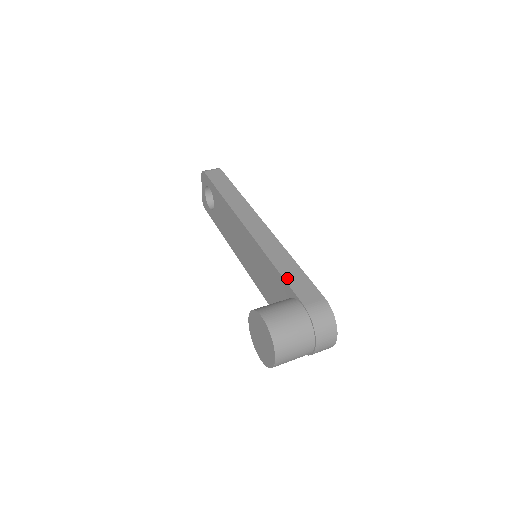
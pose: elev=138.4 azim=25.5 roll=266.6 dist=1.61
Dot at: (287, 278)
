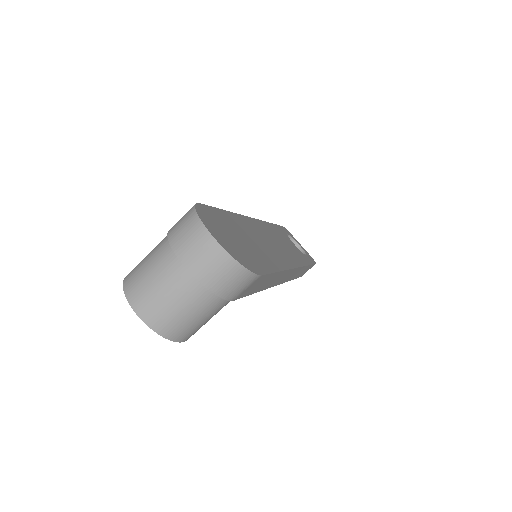
Dot at: occluded
